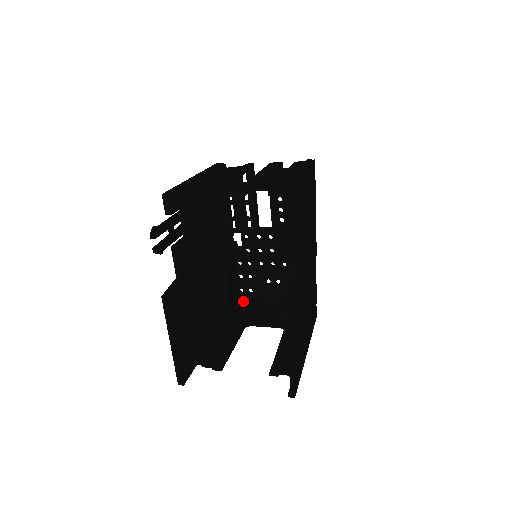
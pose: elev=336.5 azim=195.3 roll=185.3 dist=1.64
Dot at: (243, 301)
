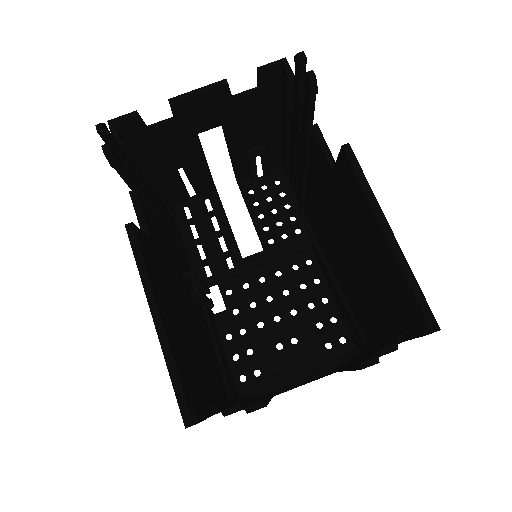
Dot at: occluded
